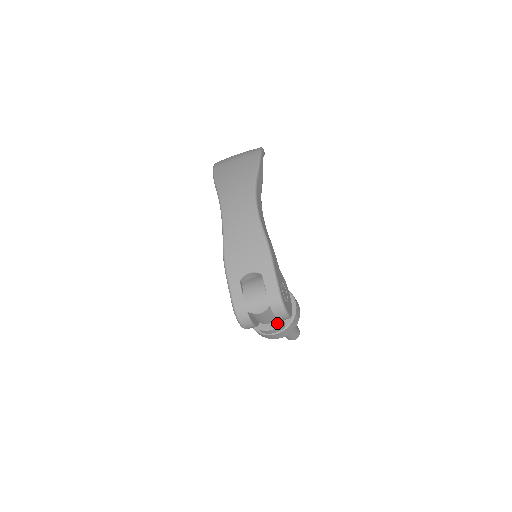
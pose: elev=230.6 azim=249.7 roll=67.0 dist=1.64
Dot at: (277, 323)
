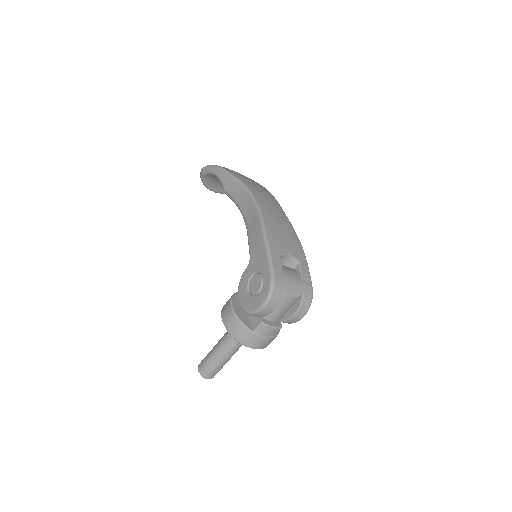
Dot at: (278, 324)
